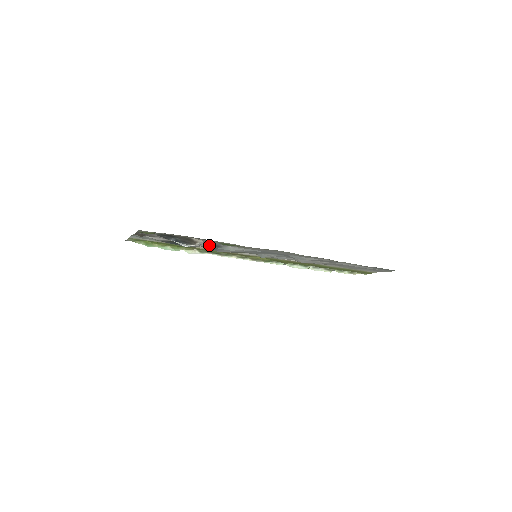
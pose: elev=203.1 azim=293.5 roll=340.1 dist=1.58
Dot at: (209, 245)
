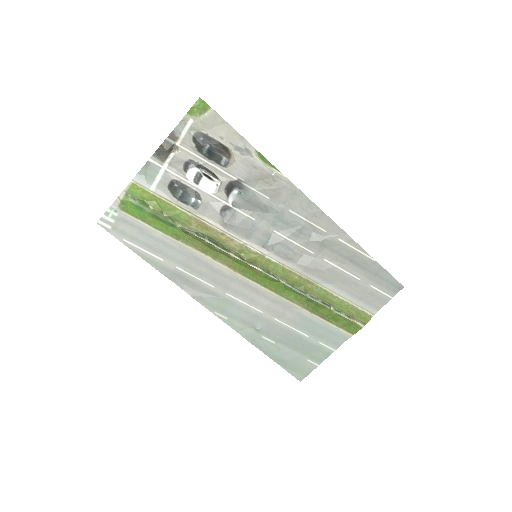
Dot at: (224, 198)
